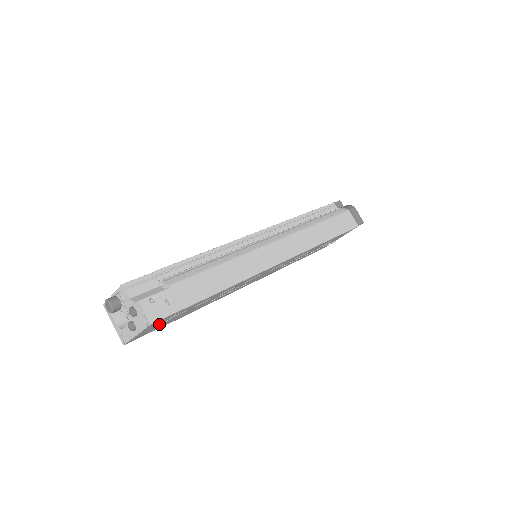
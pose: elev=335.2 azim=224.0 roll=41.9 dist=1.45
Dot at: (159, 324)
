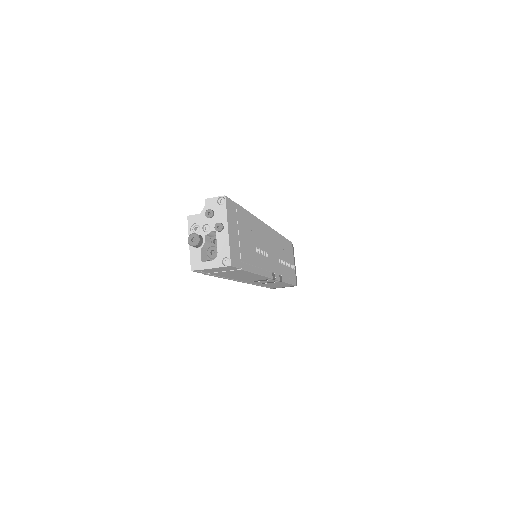
Dot at: (236, 233)
